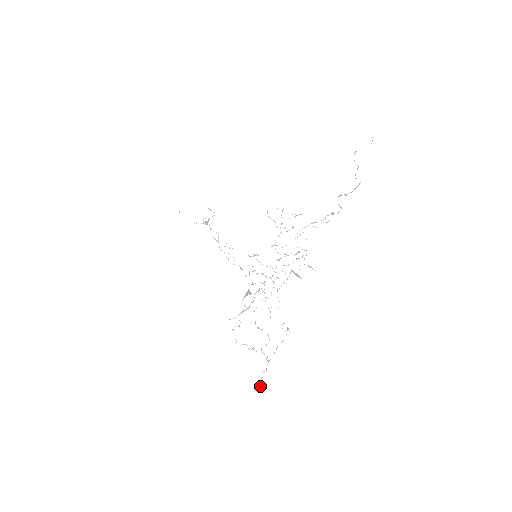
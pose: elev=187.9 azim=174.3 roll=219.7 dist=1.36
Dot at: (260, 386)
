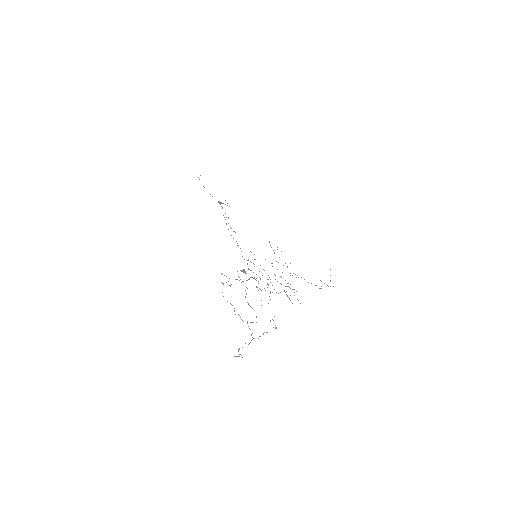
Dot at: (239, 354)
